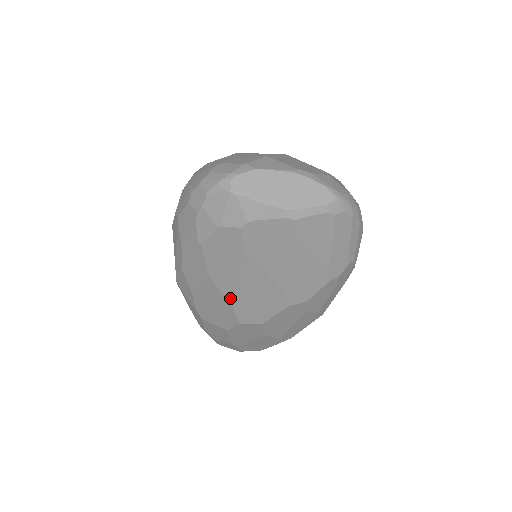
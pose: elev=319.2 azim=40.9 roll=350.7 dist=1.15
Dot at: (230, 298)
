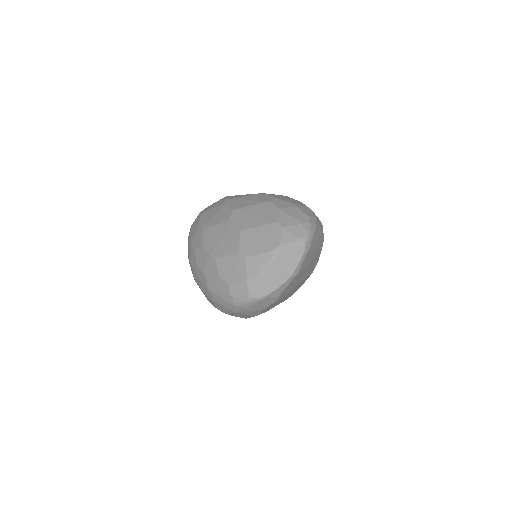
Dot at: occluded
